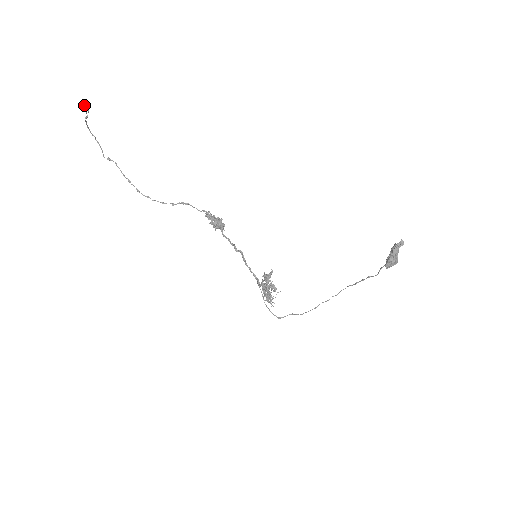
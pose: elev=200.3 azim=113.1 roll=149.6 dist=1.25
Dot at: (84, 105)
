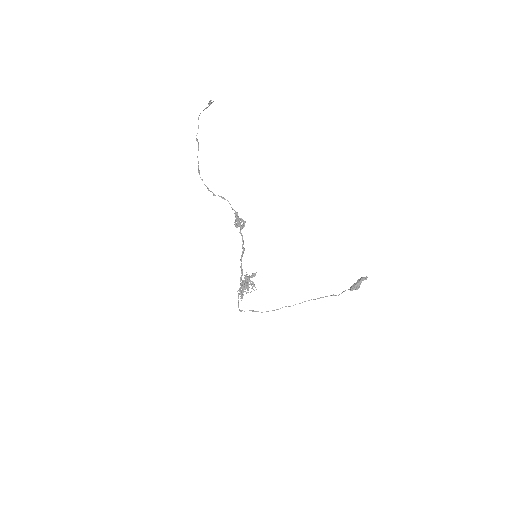
Dot at: (211, 100)
